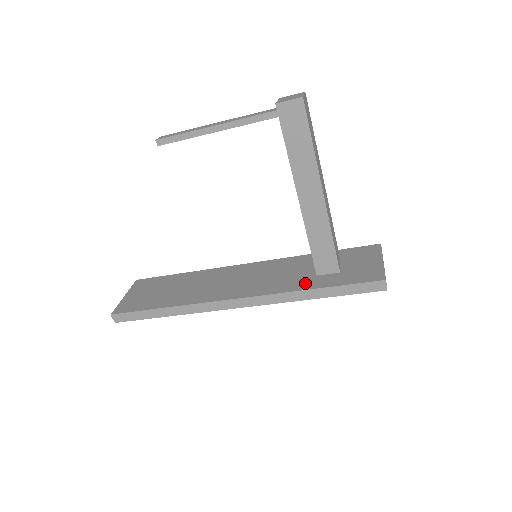
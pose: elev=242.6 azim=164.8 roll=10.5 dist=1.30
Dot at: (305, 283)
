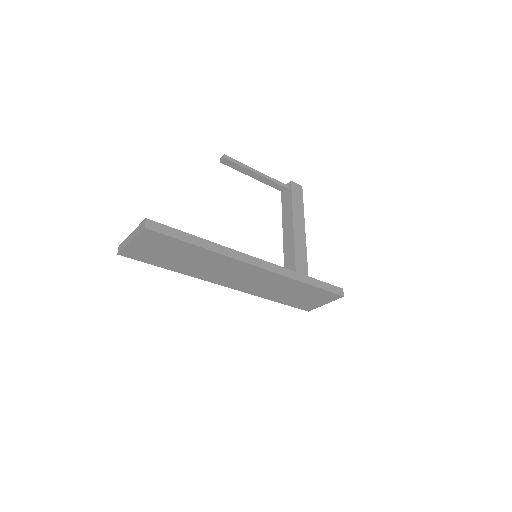
Dot at: occluded
